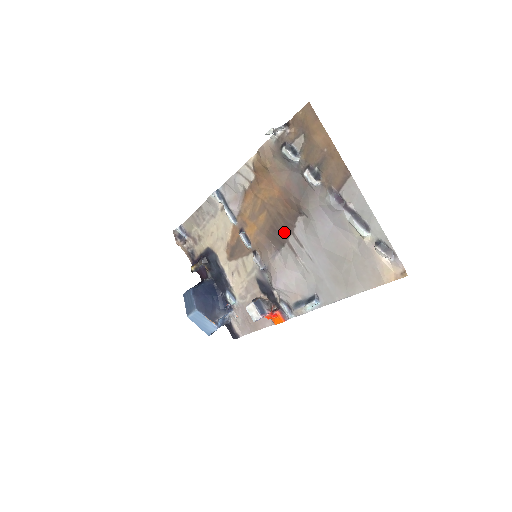
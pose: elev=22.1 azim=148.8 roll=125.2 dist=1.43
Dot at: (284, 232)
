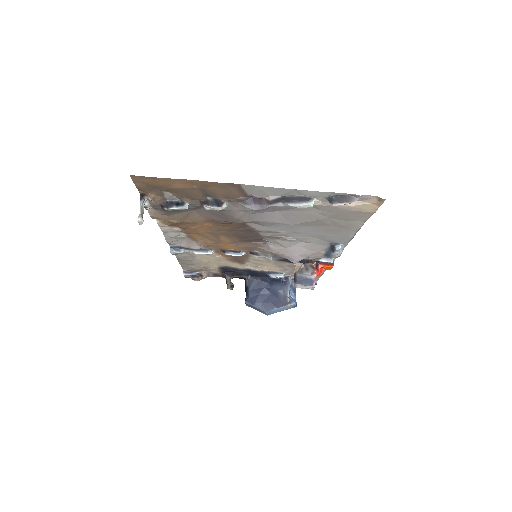
Dot at: (251, 235)
